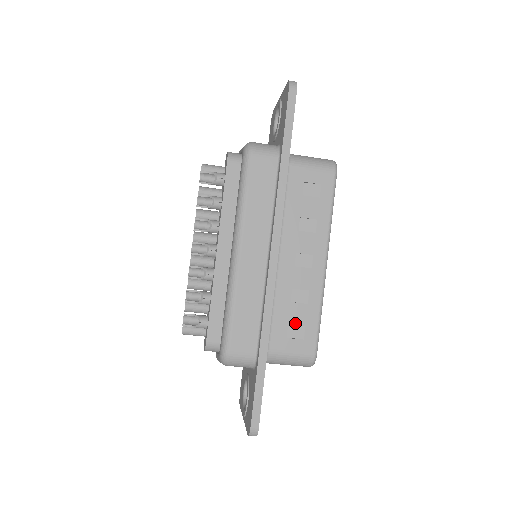
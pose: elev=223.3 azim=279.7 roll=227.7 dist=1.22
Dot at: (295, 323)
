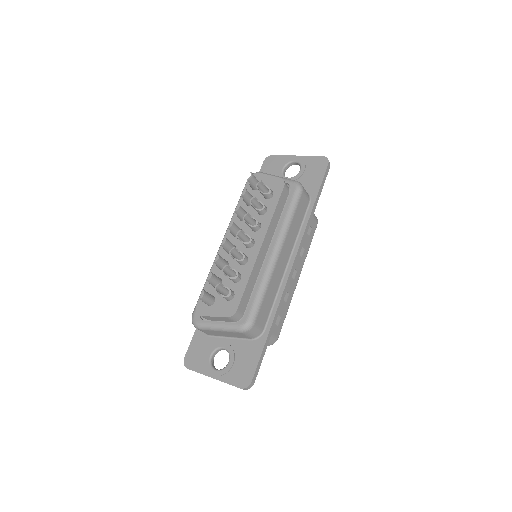
Dot at: occluded
